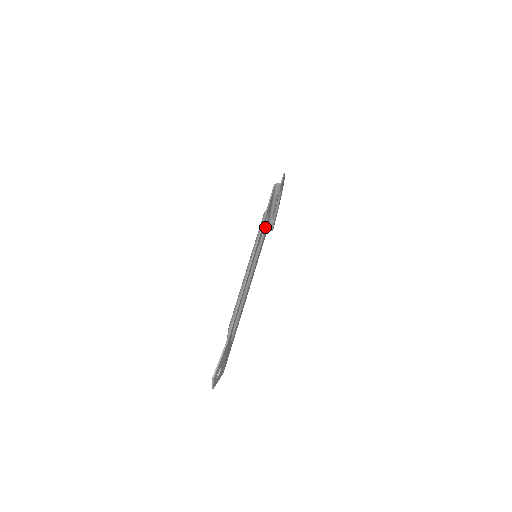
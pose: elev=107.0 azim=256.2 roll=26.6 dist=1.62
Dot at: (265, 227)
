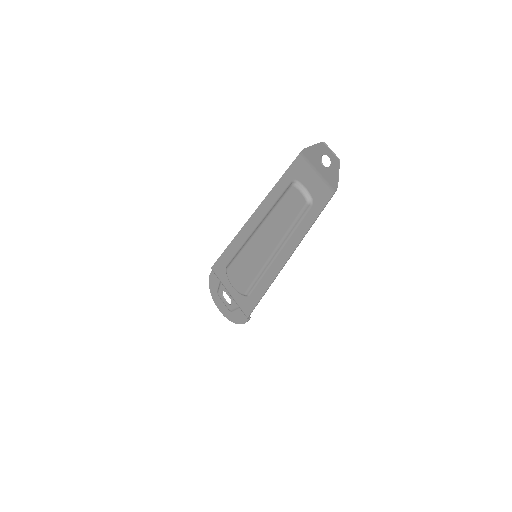
Dot at: (240, 293)
